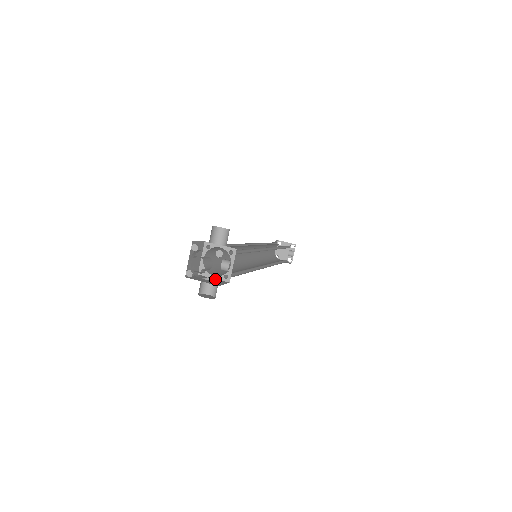
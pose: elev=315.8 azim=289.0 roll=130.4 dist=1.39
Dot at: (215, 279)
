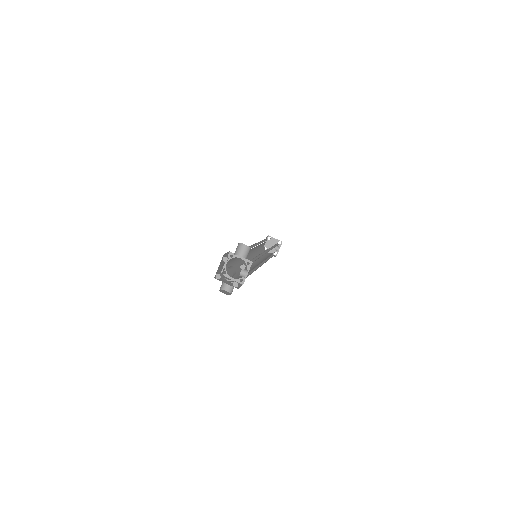
Dot at: (237, 284)
